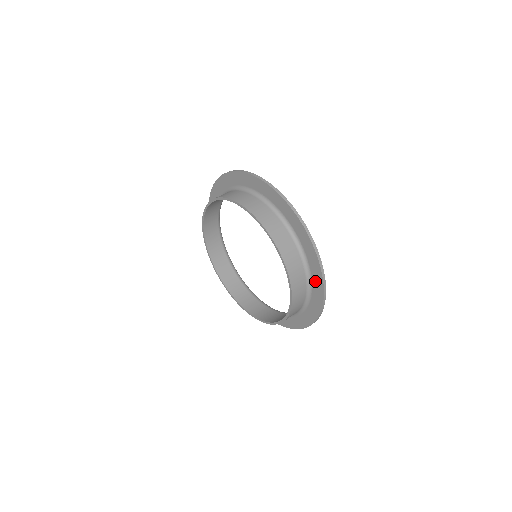
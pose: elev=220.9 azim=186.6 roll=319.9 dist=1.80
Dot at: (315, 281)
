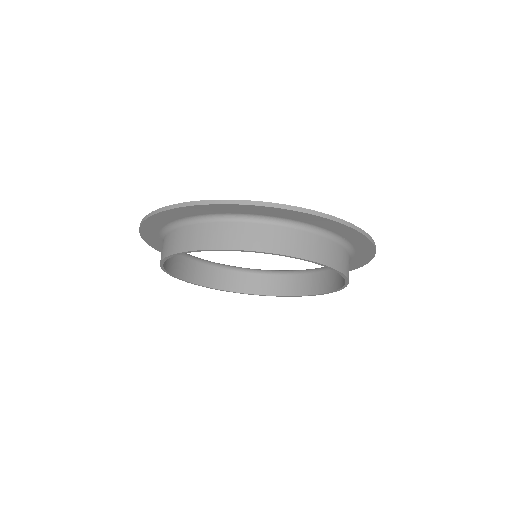
Dot at: occluded
